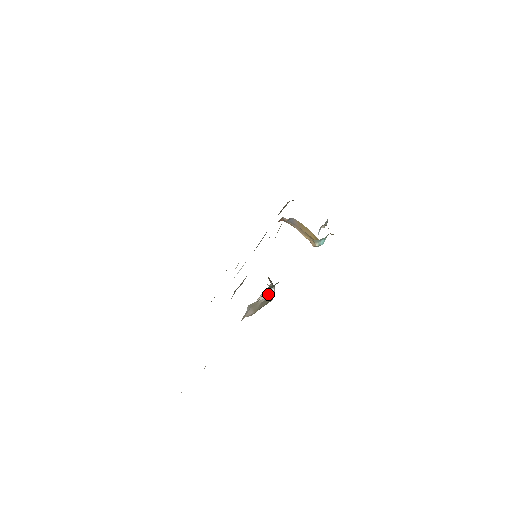
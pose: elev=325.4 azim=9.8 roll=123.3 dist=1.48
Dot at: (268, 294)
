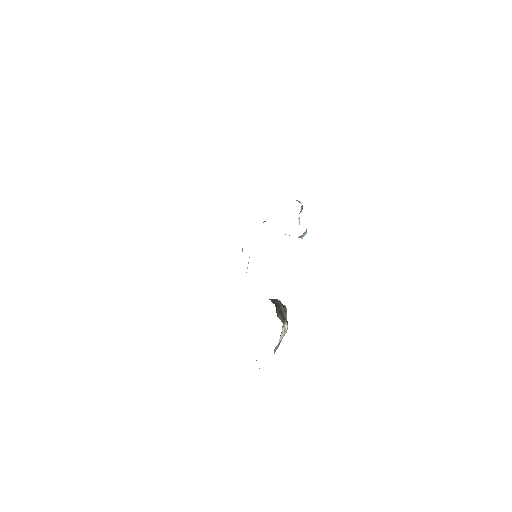
Dot at: (284, 333)
